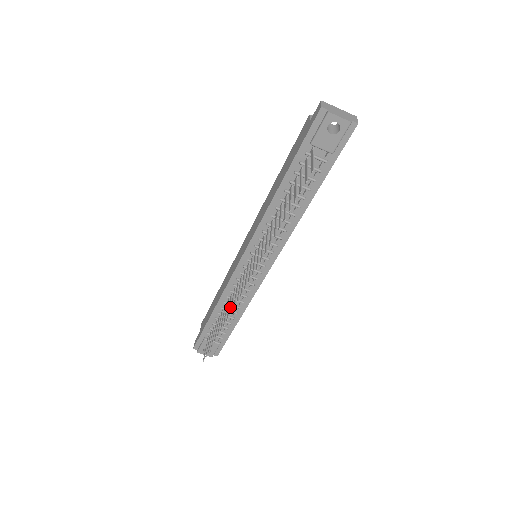
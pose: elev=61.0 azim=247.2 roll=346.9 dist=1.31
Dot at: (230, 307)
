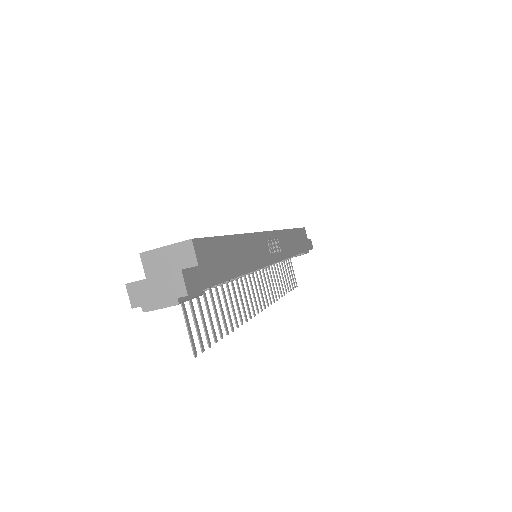
Dot at: occluded
